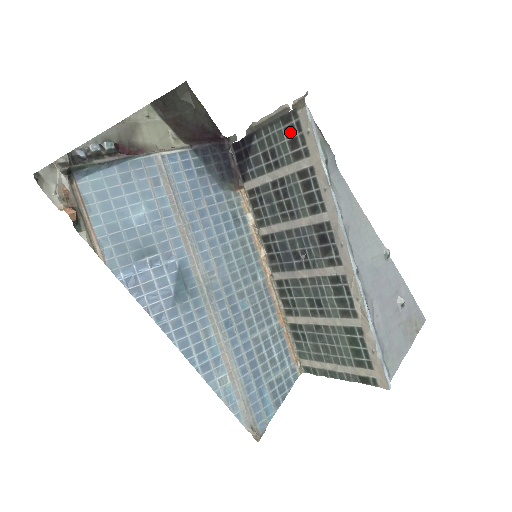
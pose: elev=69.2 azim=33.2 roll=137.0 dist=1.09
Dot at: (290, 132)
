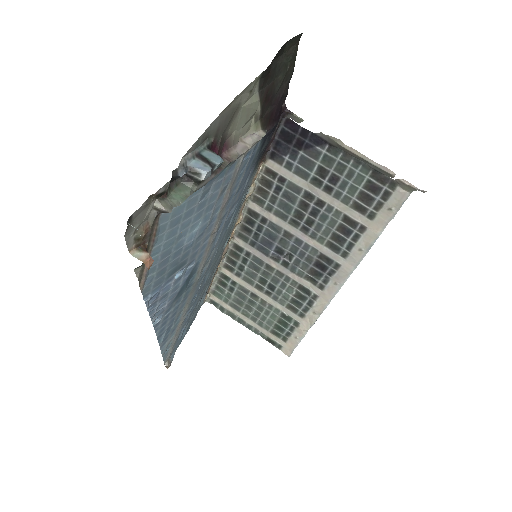
Dot at: (372, 189)
